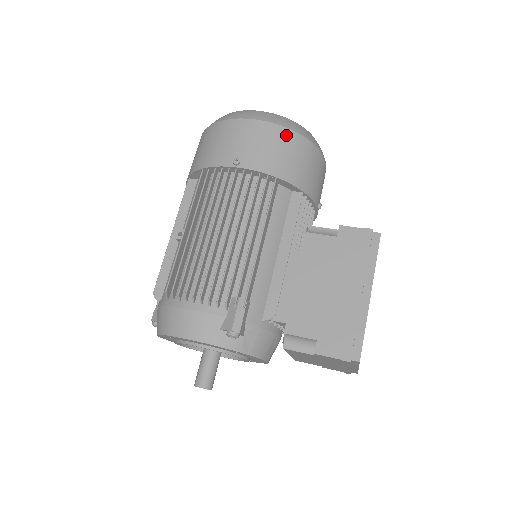
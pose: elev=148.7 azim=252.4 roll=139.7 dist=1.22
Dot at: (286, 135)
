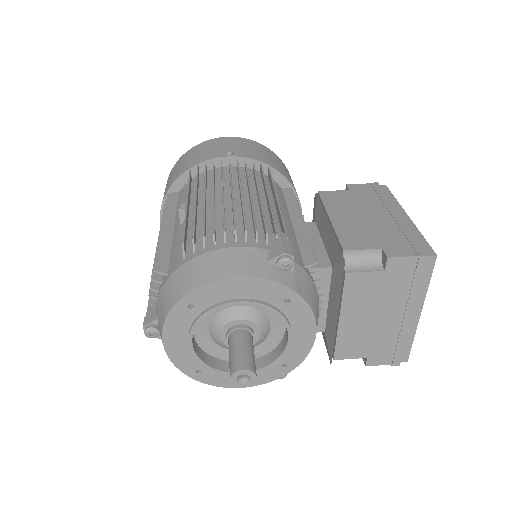
Dot at: (264, 148)
